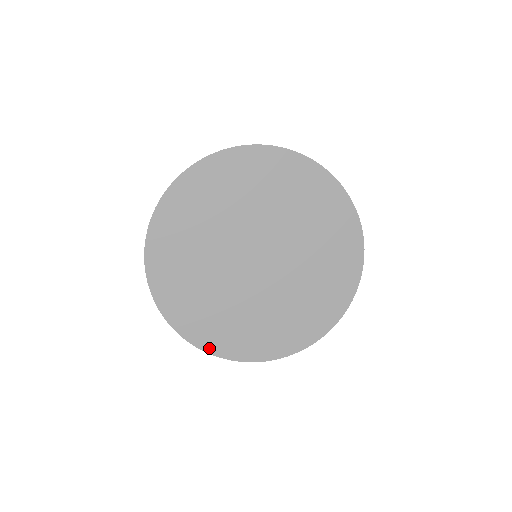
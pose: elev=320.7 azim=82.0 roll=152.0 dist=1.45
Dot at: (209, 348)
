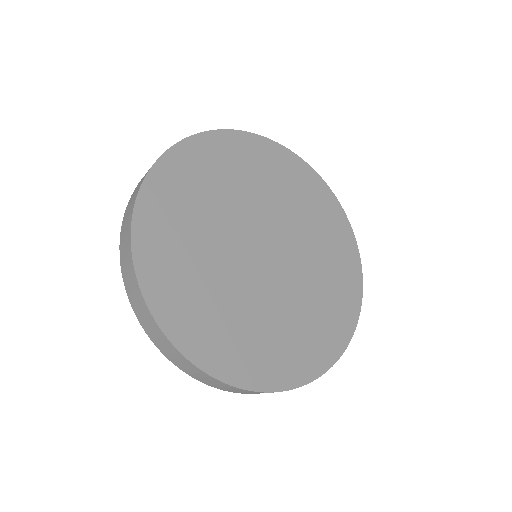
Dot at: (234, 378)
